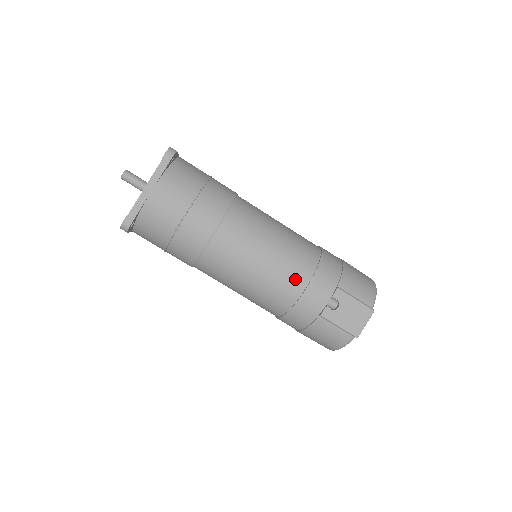
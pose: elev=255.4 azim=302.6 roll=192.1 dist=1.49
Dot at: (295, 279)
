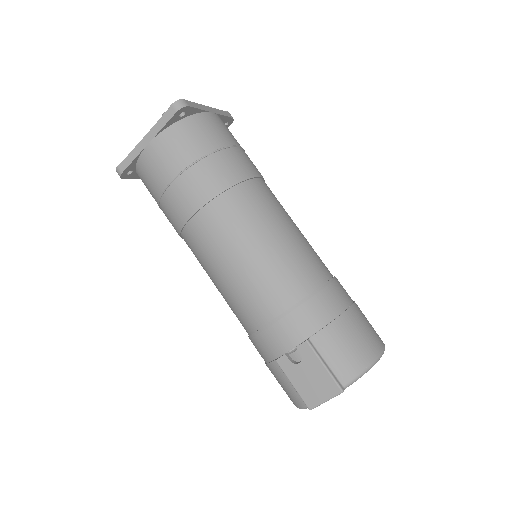
Dot at: (262, 305)
